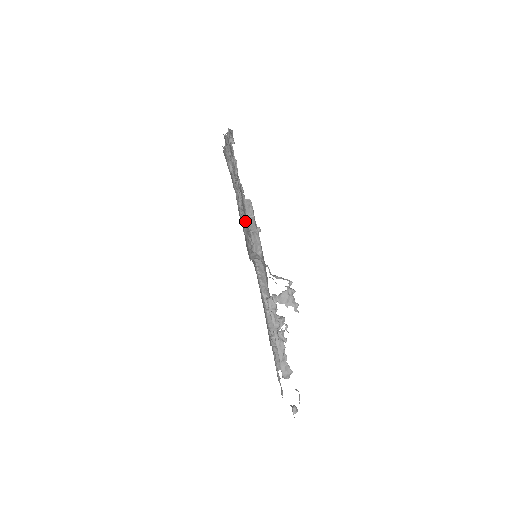
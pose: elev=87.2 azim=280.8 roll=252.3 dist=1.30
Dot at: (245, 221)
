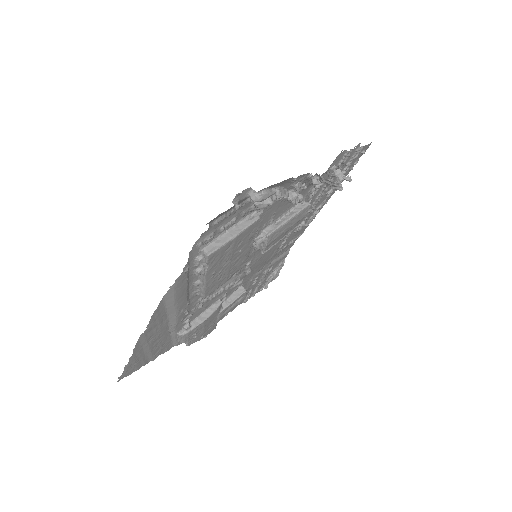
Dot at: occluded
